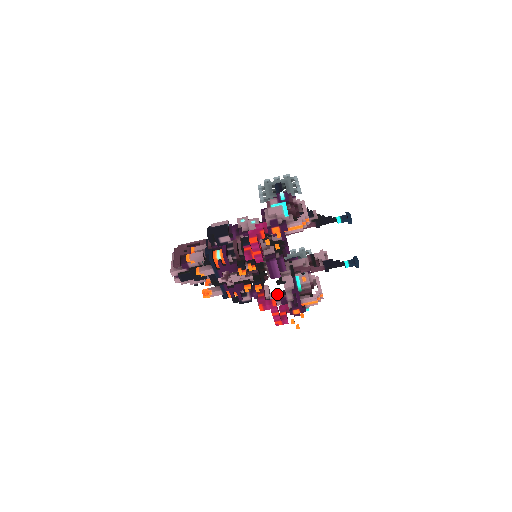
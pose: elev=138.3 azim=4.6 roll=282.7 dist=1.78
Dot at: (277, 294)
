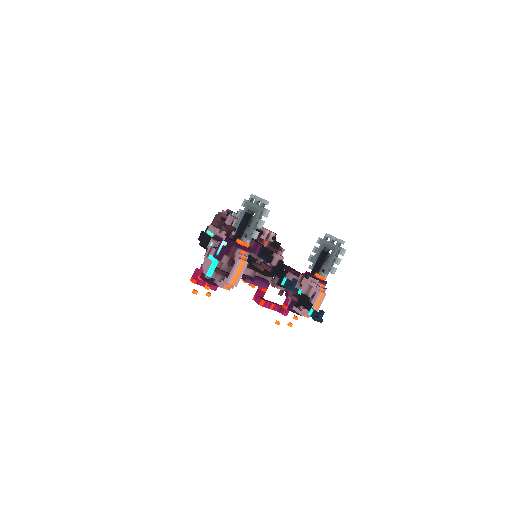
Dot at: occluded
